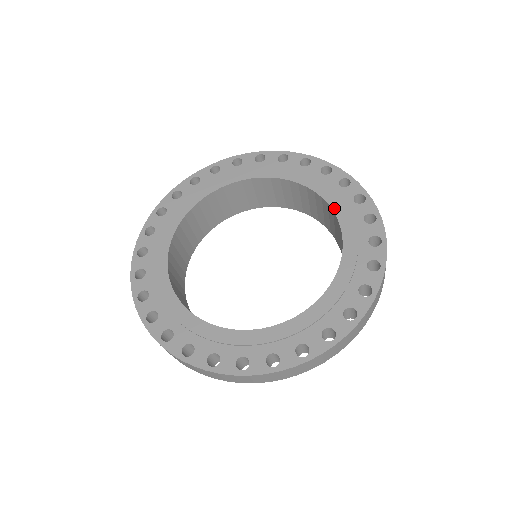
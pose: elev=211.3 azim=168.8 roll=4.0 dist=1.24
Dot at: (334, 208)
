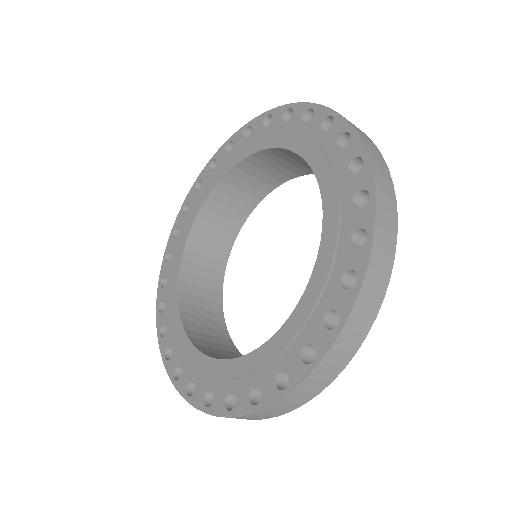
Dot at: (323, 239)
